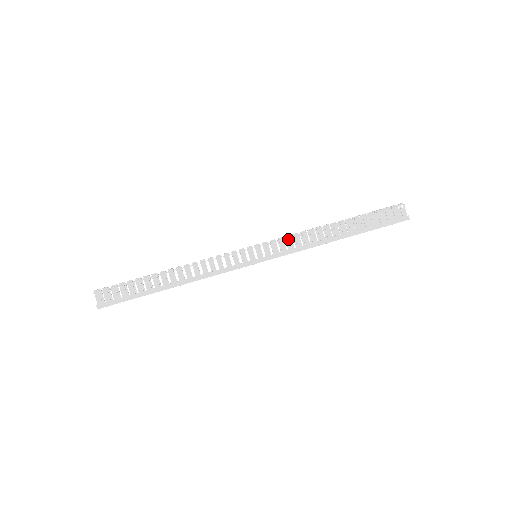
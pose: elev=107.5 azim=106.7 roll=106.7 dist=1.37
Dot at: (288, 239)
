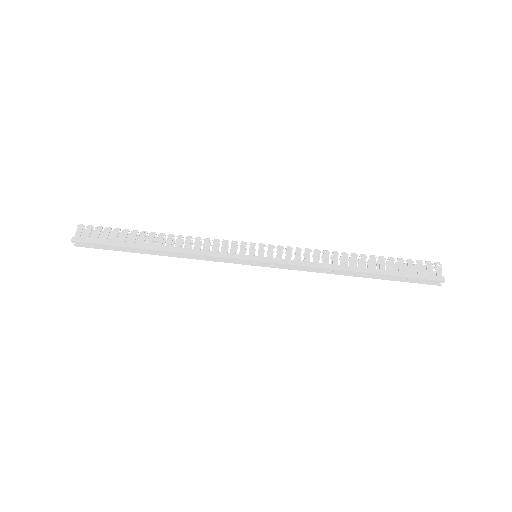
Dot at: (297, 250)
